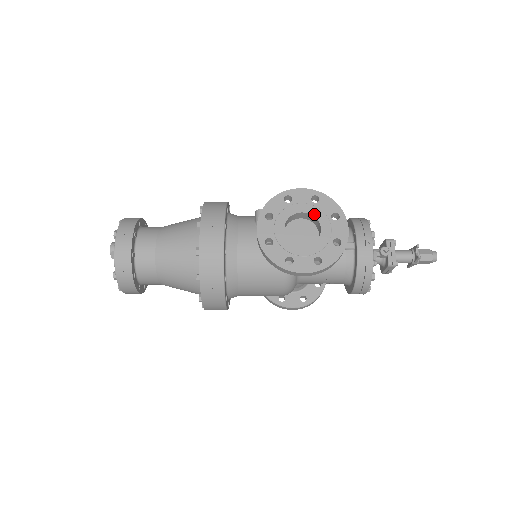
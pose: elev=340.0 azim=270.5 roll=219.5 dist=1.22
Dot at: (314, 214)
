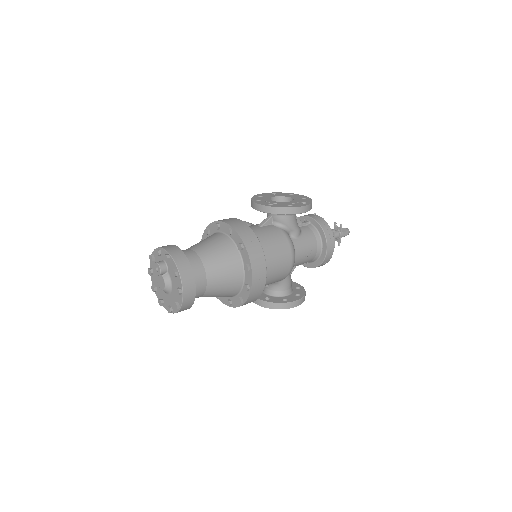
Dot at: (280, 196)
